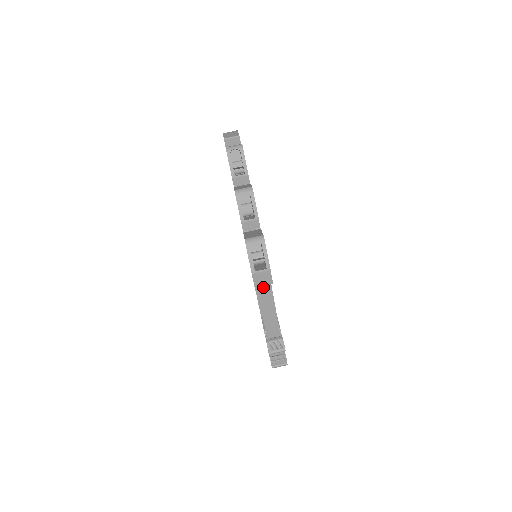
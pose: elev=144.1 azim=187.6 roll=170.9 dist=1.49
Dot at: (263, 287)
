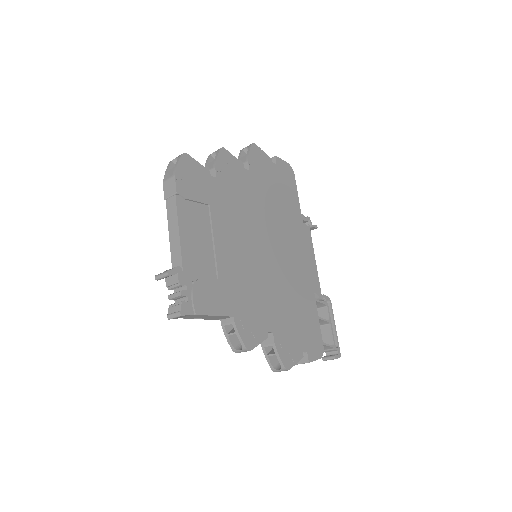
Dot at: (170, 199)
